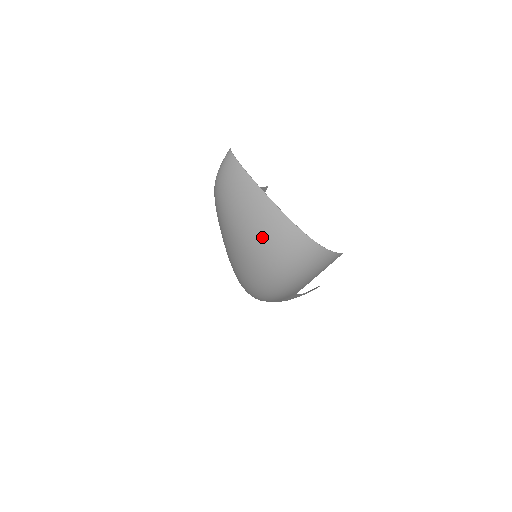
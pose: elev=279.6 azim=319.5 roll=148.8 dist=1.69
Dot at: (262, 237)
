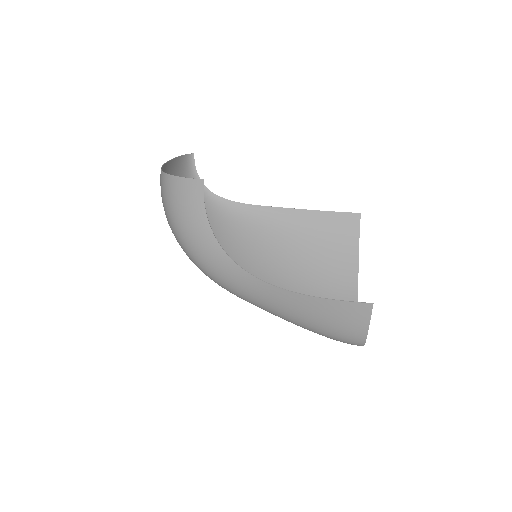
Dot at: occluded
